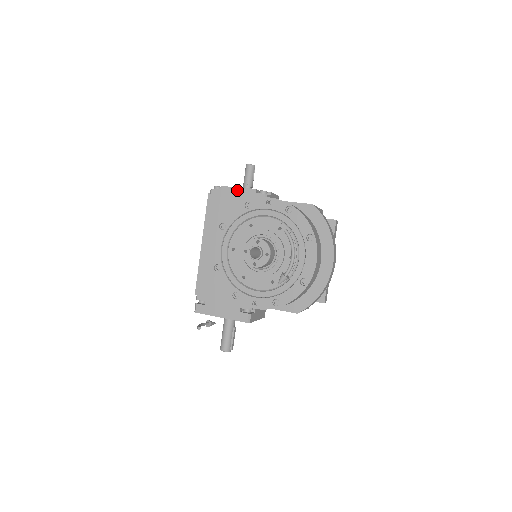
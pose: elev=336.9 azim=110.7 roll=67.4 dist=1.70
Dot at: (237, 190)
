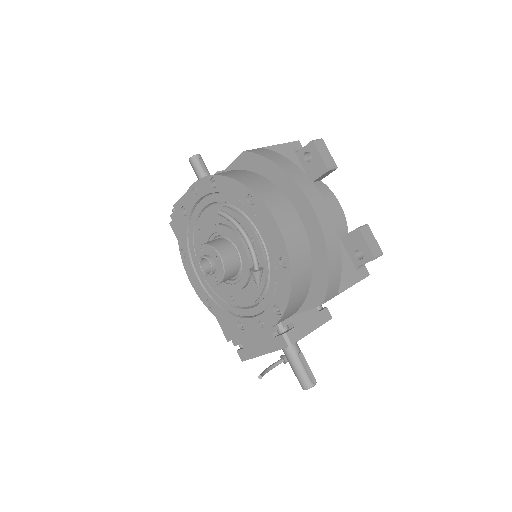
Dot at: occluded
